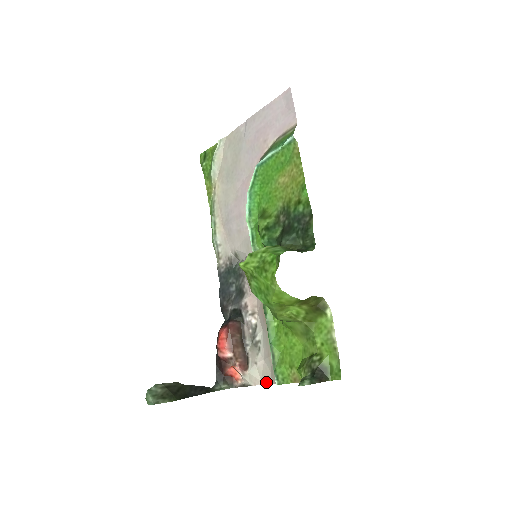
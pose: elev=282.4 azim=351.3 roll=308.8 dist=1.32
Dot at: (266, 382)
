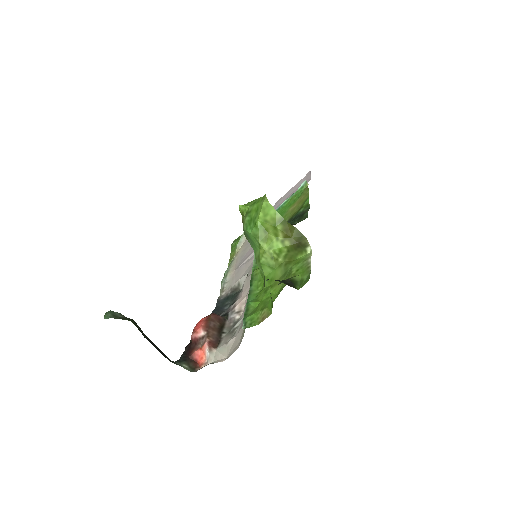
Dot at: (232, 353)
